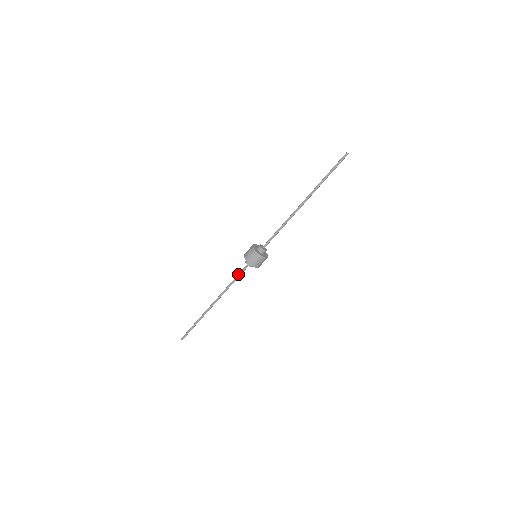
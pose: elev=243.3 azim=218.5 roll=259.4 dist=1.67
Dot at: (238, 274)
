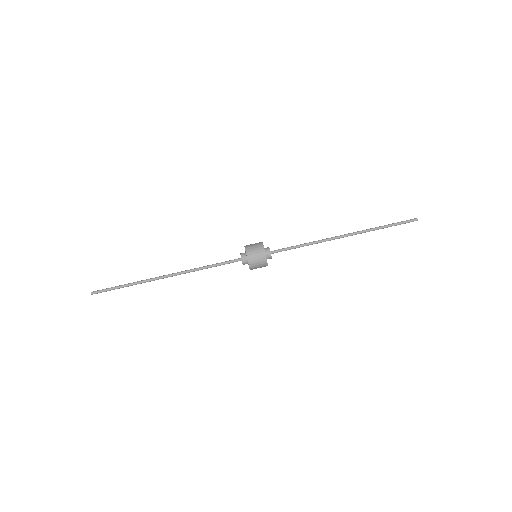
Dot at: (222, 262)
